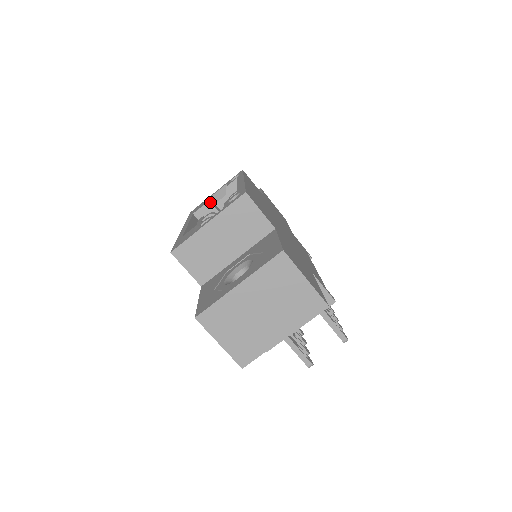
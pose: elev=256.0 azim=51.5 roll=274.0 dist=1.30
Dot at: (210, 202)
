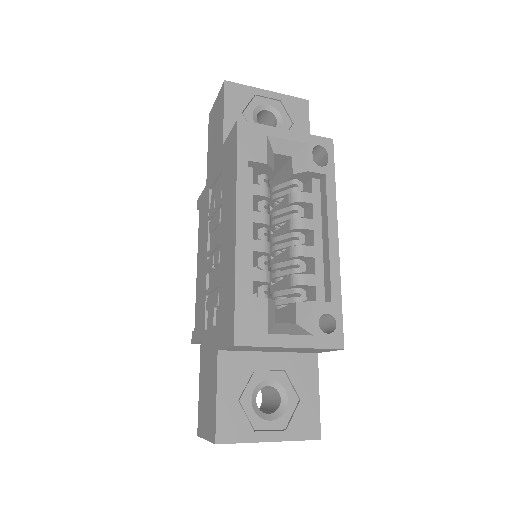
Dot at: (272, 144)
